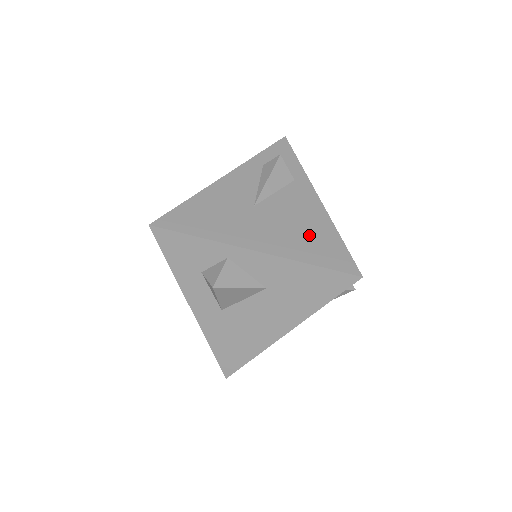
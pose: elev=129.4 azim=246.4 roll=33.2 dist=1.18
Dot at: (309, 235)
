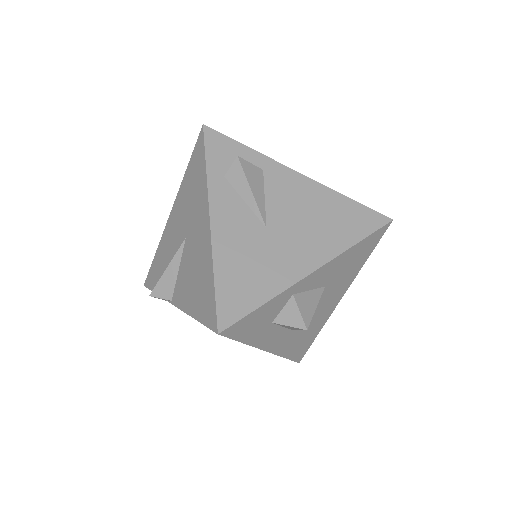
Dot at: (329, 217)
